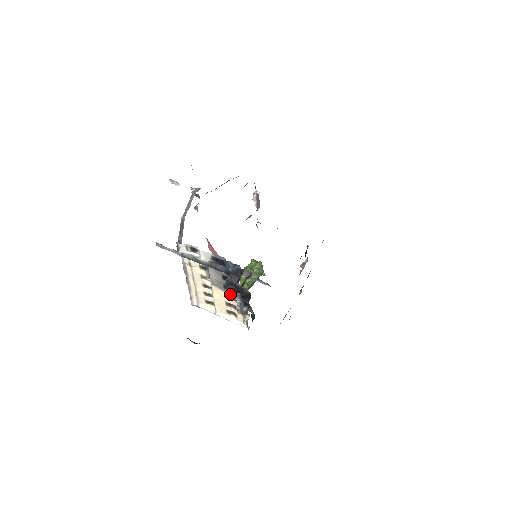
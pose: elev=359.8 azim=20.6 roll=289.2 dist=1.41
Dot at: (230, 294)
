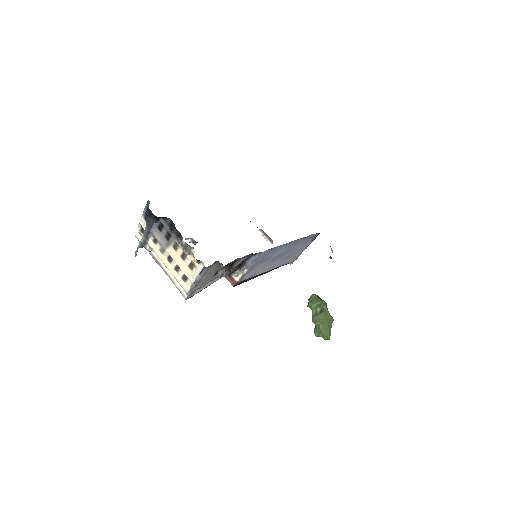
Dot at: (173, 242)
